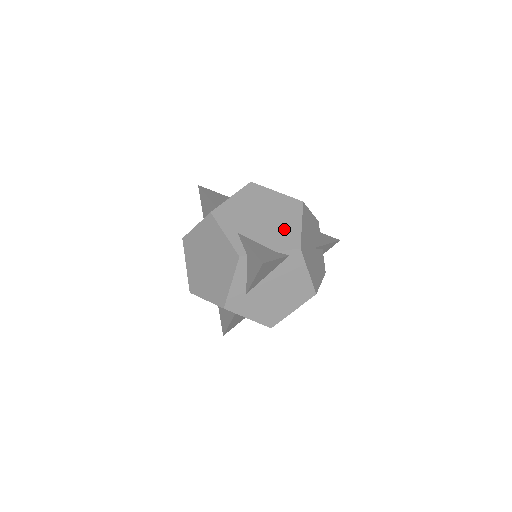
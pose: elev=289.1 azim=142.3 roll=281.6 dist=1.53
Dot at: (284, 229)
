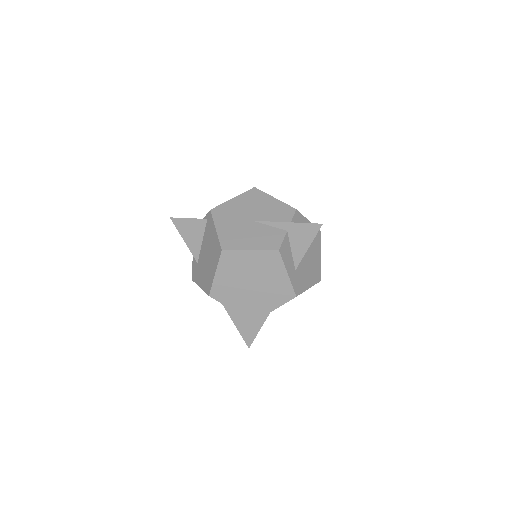
Dot at: occluded
